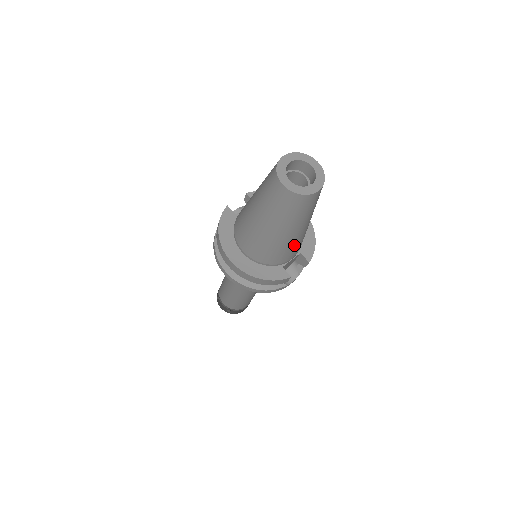
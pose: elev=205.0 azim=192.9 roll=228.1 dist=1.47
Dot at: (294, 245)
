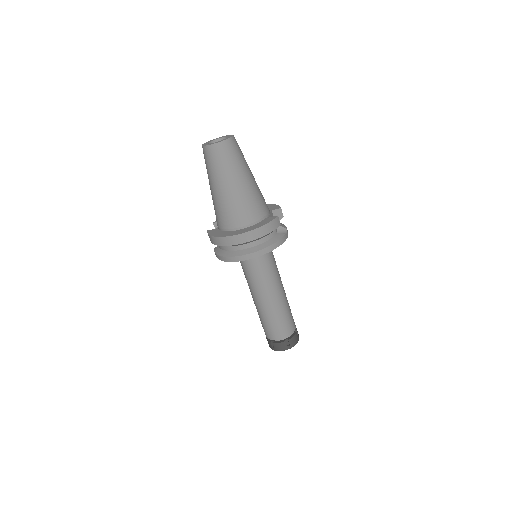
Dot at: (258, 194)
